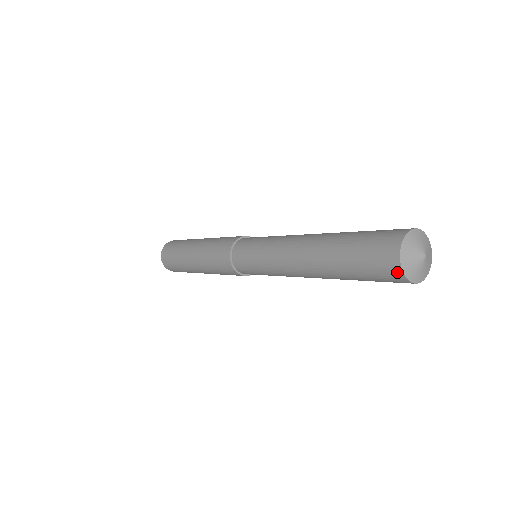
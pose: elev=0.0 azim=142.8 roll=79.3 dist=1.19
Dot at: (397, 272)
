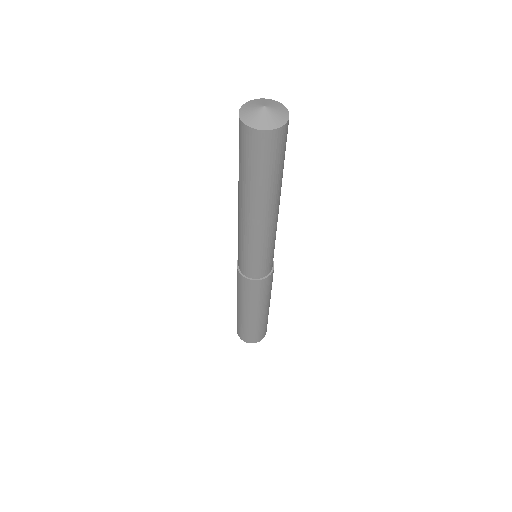
Dot at: (257, 135)
